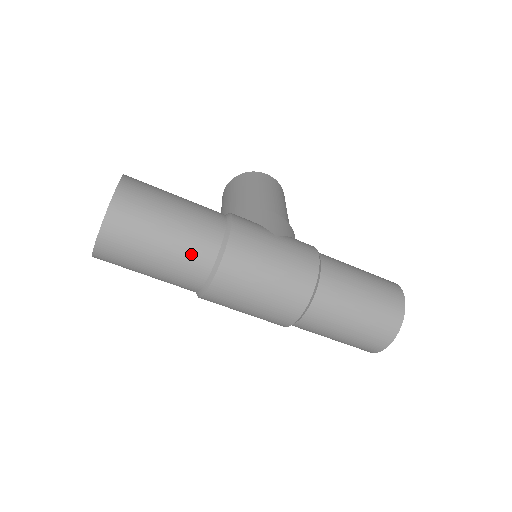
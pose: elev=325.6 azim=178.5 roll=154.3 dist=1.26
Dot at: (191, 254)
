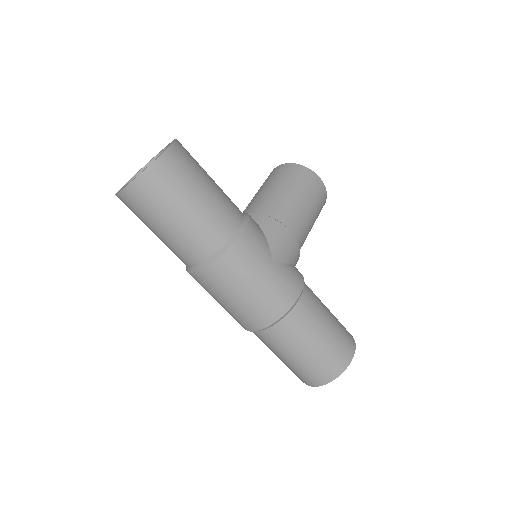
Dot at: (191, 243)
